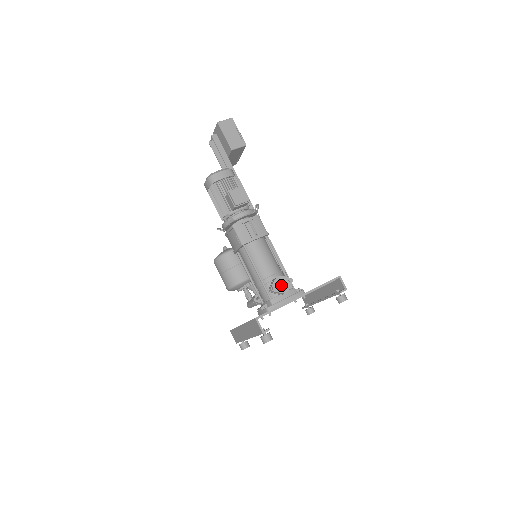
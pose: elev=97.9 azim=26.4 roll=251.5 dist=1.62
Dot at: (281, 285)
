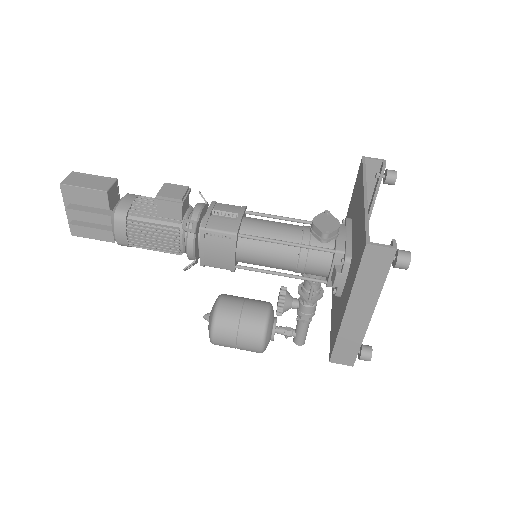
Dot at: (326, 224)
